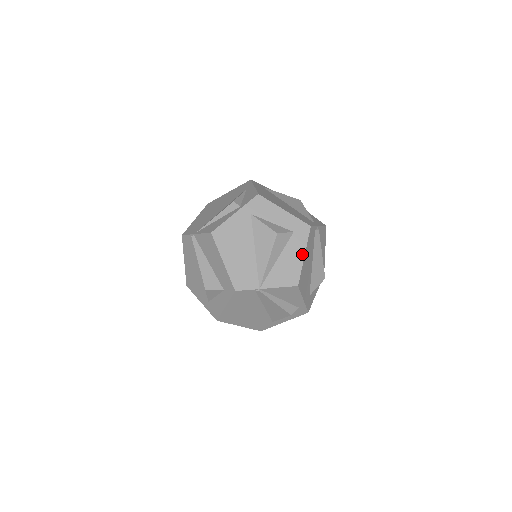
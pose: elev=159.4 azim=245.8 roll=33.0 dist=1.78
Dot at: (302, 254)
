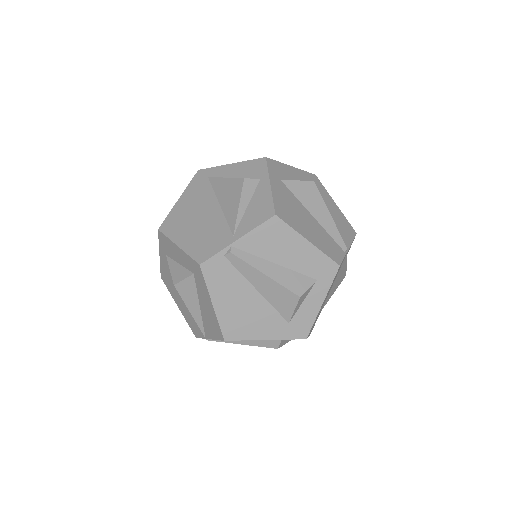
Dot at: (210, 302)
